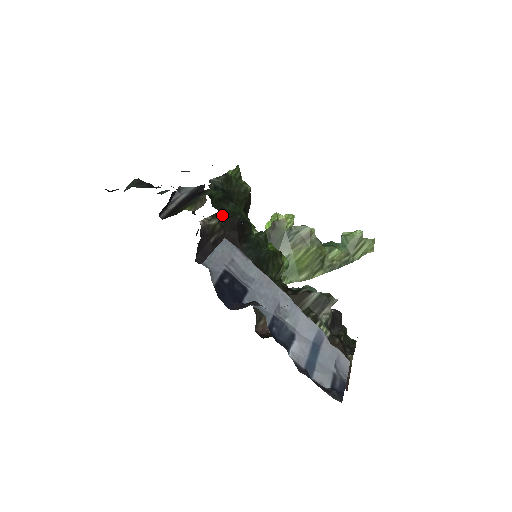
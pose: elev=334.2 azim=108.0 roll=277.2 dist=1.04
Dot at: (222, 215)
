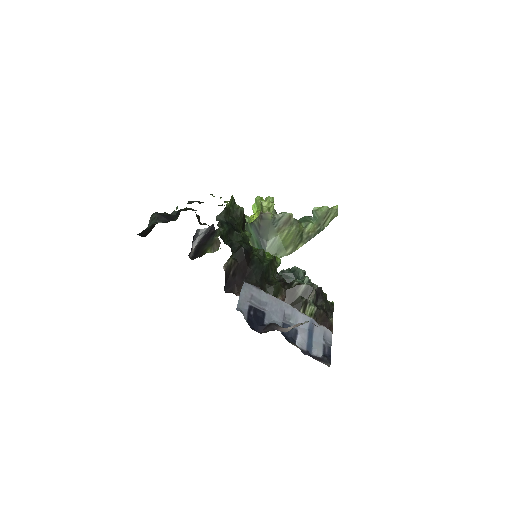
Dot at: (232, 248)
